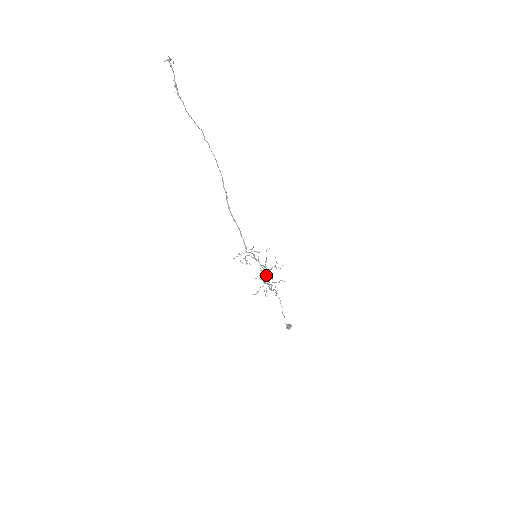
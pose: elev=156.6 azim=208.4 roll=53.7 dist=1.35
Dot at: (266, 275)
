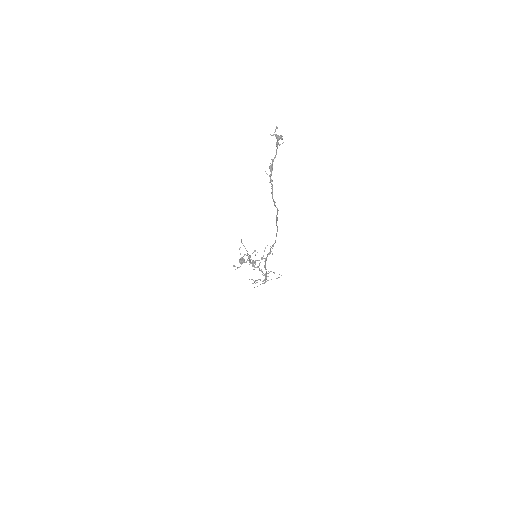
Dot at: (259, 270)
